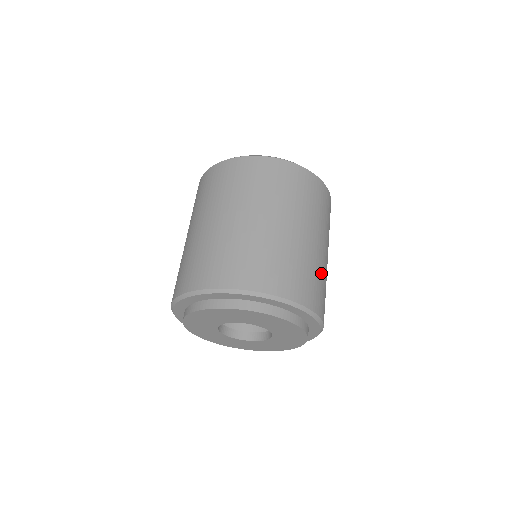
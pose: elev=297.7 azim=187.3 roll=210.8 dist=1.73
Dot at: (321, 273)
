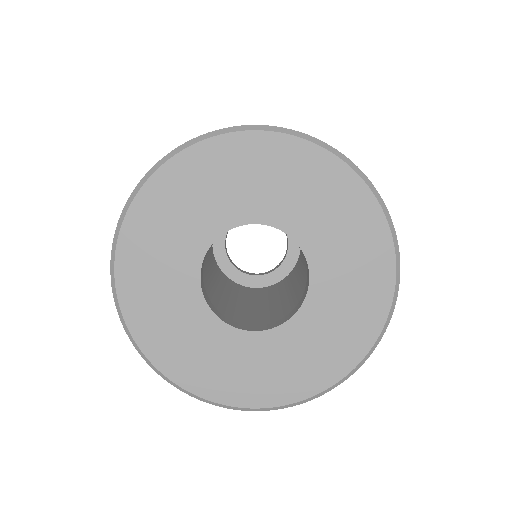
Dot at: occluded
